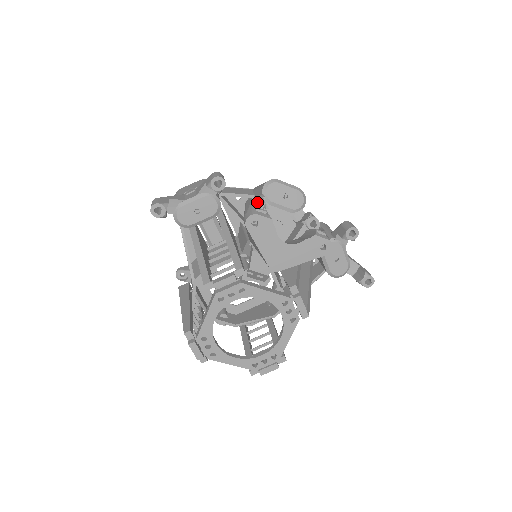
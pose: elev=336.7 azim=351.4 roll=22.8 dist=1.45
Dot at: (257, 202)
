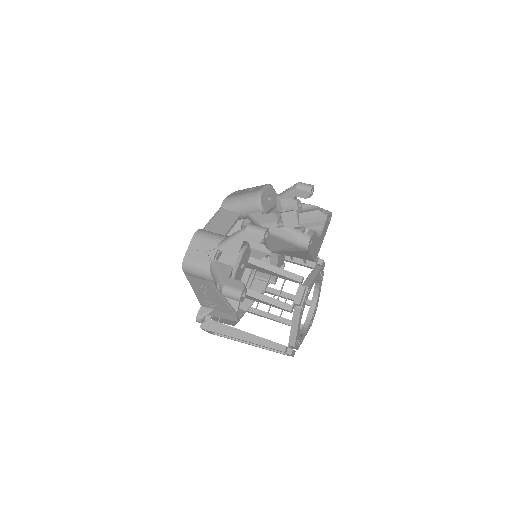
Dot at: occluded
